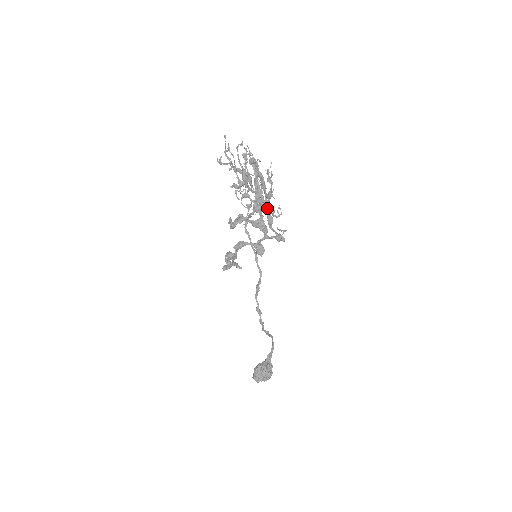
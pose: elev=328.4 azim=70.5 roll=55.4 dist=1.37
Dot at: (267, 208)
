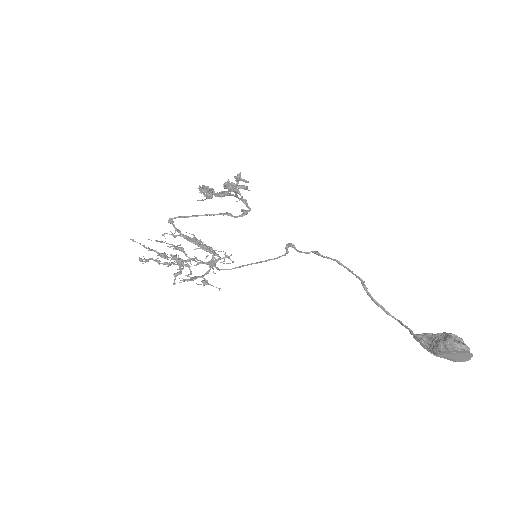
Dot at: (215, 214)
